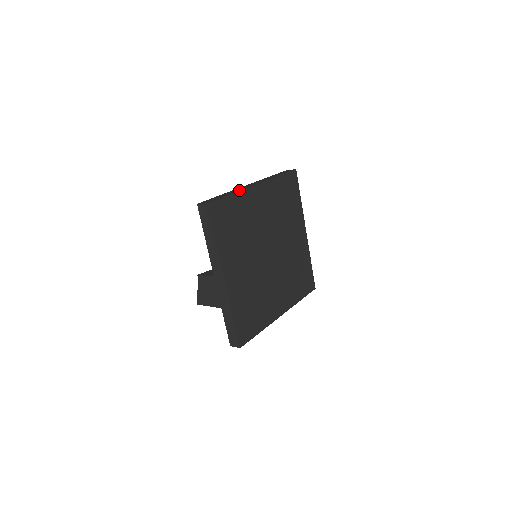
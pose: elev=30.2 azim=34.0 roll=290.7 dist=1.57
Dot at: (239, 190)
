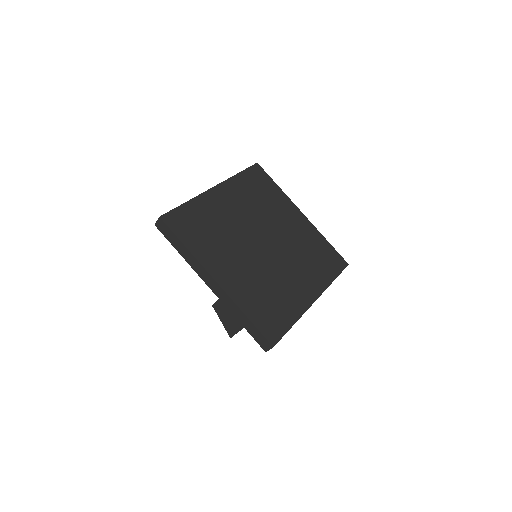
Dot at: (195, 197)
